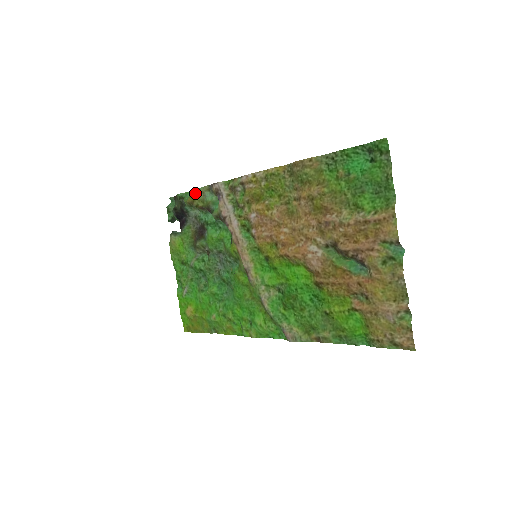
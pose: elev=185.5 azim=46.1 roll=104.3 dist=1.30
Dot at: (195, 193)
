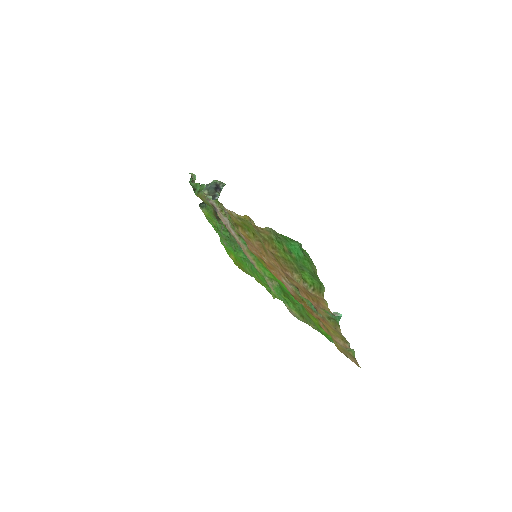
Dot at: (199, 195)
